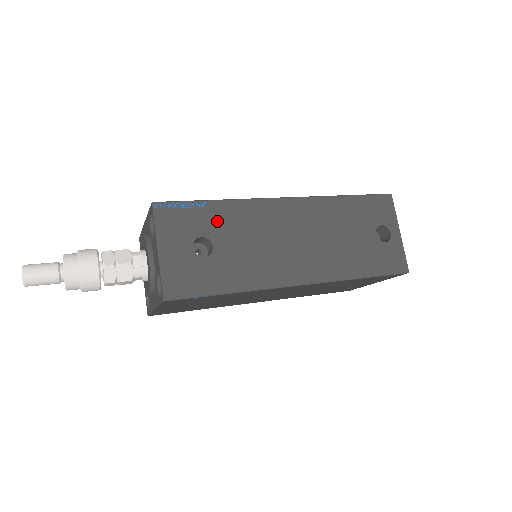
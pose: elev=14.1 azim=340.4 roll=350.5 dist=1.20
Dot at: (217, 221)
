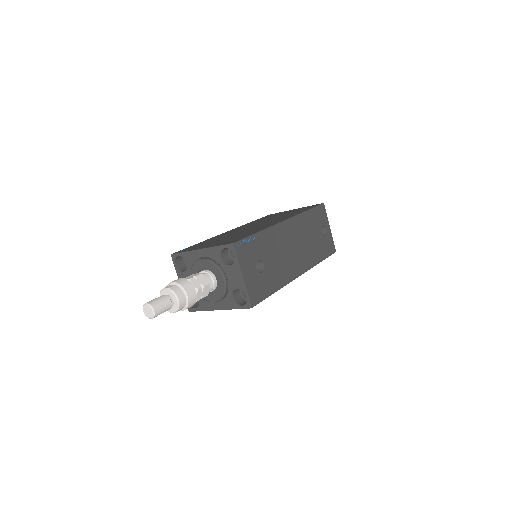
Dot at: (262, 247)
